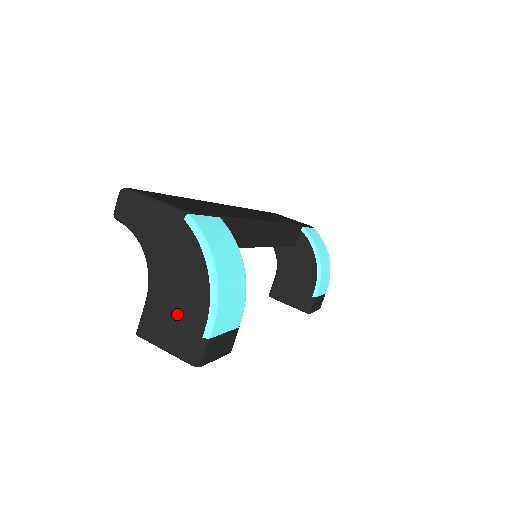
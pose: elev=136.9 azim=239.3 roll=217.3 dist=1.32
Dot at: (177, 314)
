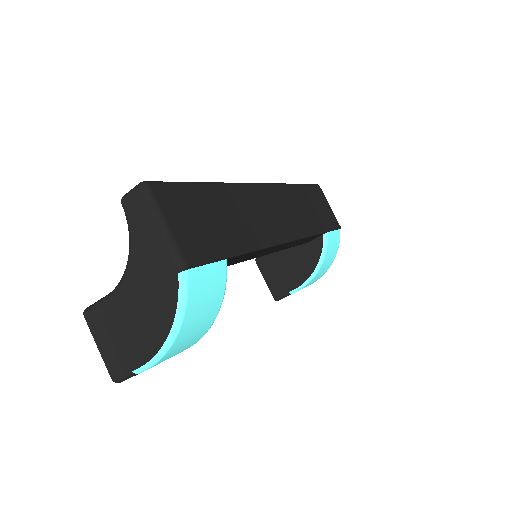
Dot at: (124, 335)
